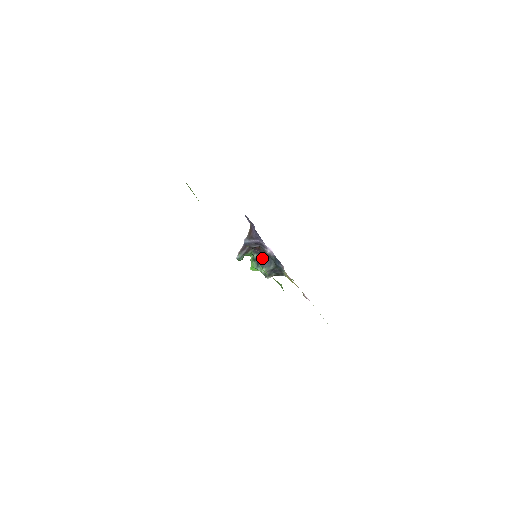
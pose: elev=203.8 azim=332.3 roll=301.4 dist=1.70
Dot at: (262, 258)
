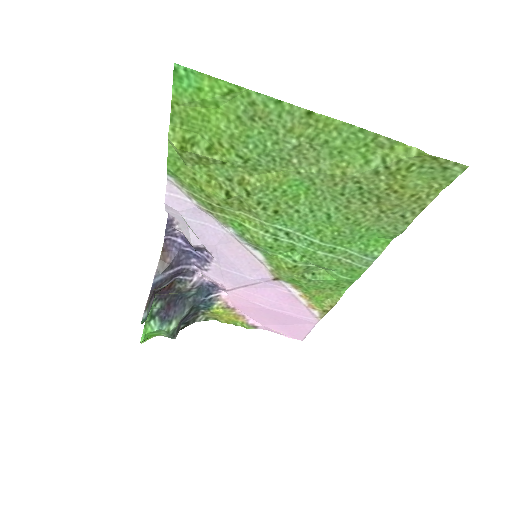
Dot at: (170, 304)
